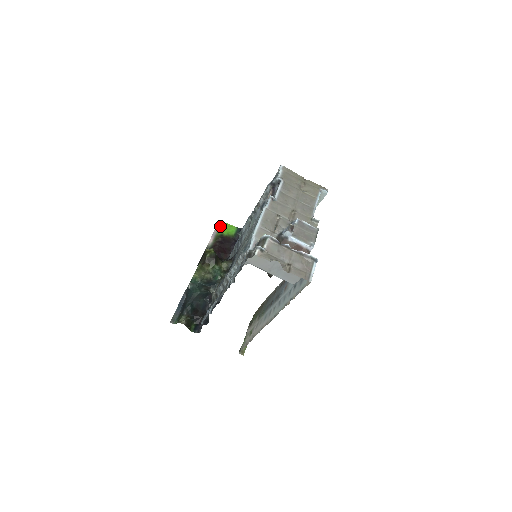
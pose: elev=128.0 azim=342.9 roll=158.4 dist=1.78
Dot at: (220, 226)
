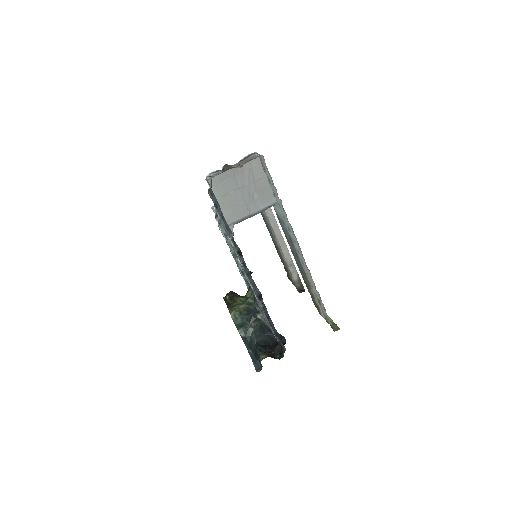
Dot at: occluded
